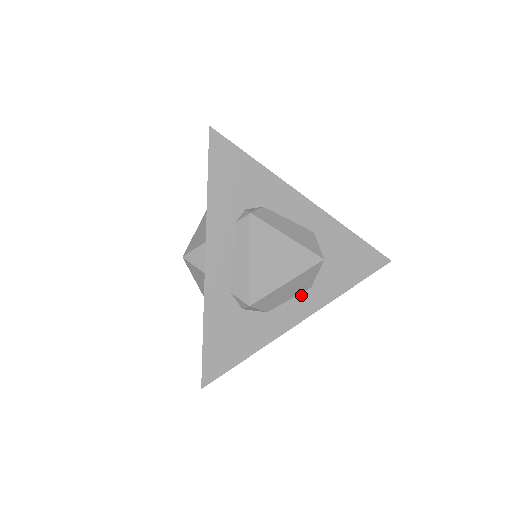
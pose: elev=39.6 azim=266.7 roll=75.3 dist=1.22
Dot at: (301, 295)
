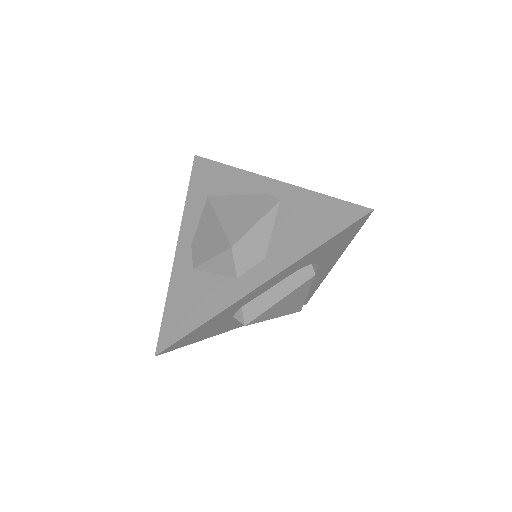
Dot at: occluded
